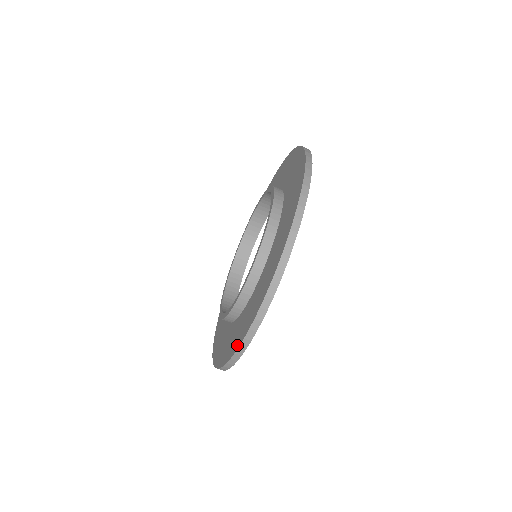
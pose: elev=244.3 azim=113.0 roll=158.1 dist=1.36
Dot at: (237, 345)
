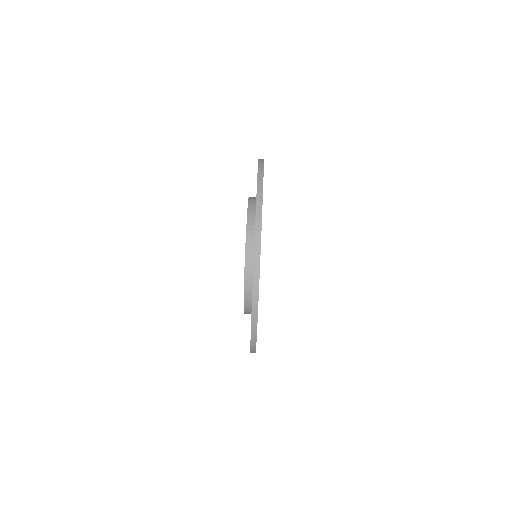
Dot at: (251, 315)
